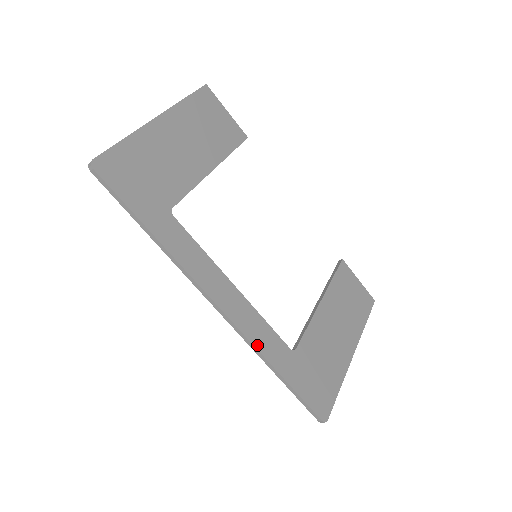
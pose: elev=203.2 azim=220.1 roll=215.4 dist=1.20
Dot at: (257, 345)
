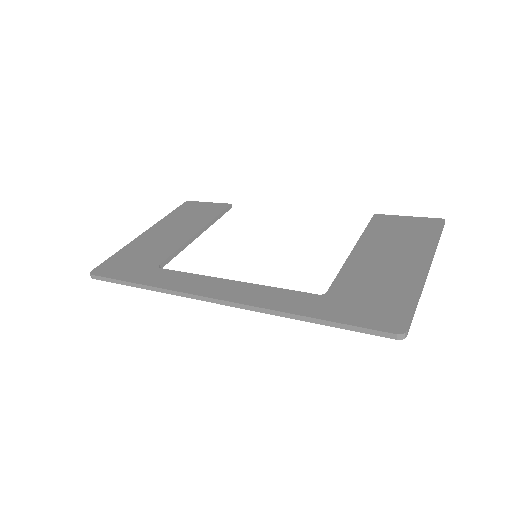
Dot at: (268, 307)
